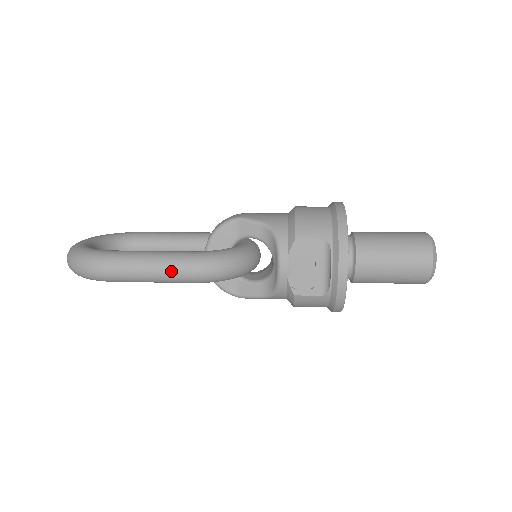
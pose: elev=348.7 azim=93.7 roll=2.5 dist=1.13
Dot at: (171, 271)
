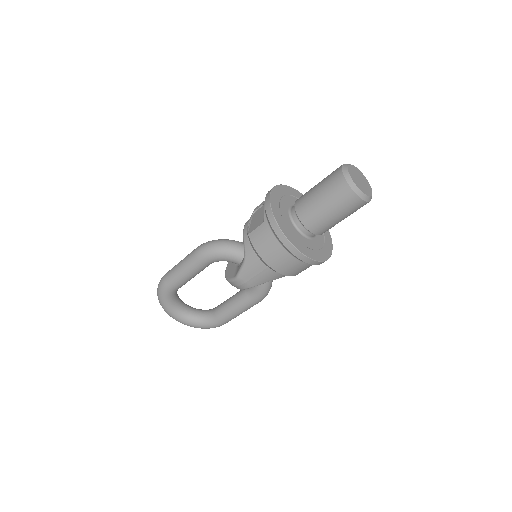
Dot at: (188, 256)
